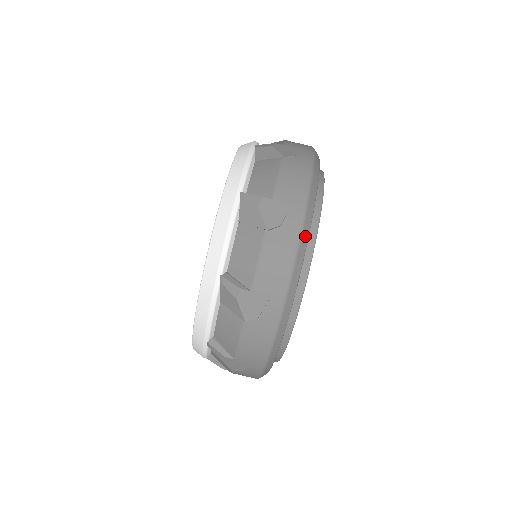
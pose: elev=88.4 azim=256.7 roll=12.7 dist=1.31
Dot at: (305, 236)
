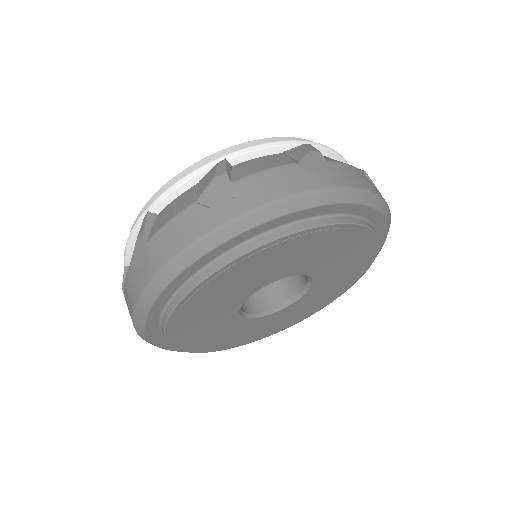
Dot at: (381, 206)
